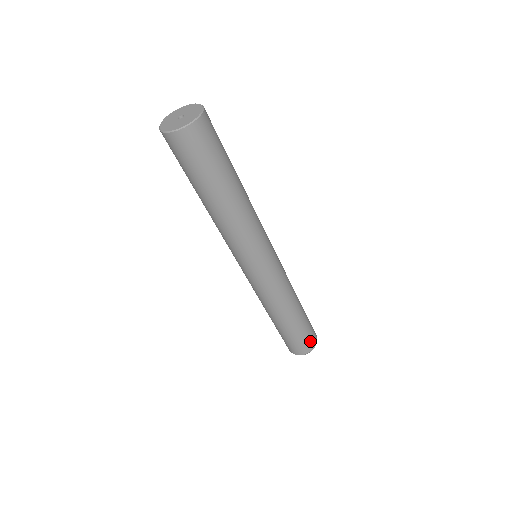
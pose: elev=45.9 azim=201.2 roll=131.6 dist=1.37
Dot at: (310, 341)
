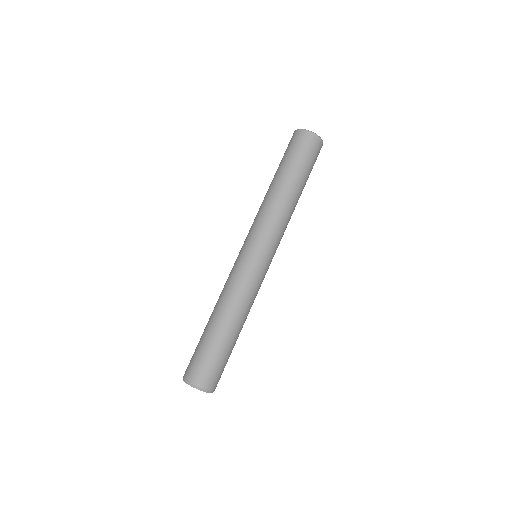
Dot at: occluded
